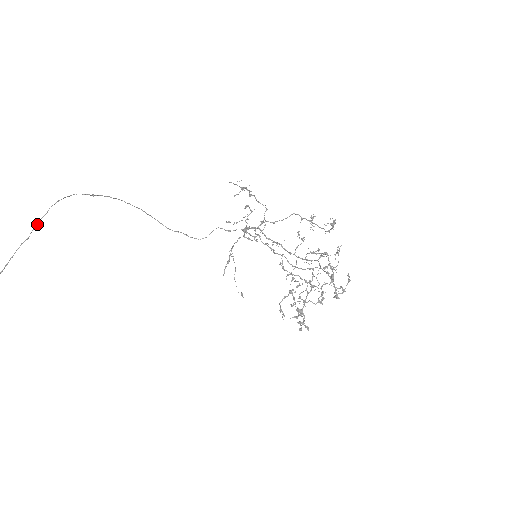
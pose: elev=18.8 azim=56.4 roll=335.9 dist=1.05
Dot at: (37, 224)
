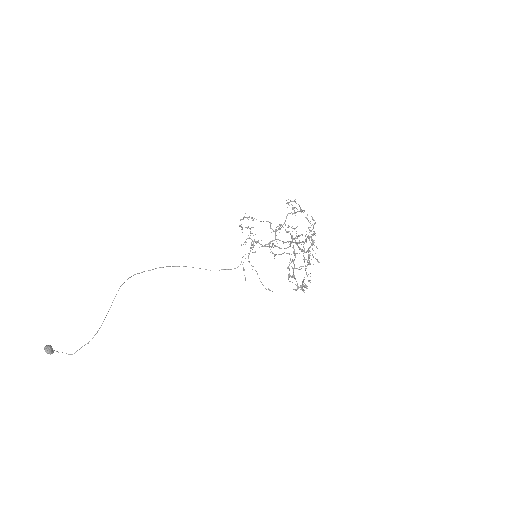
Dot at: occluded
